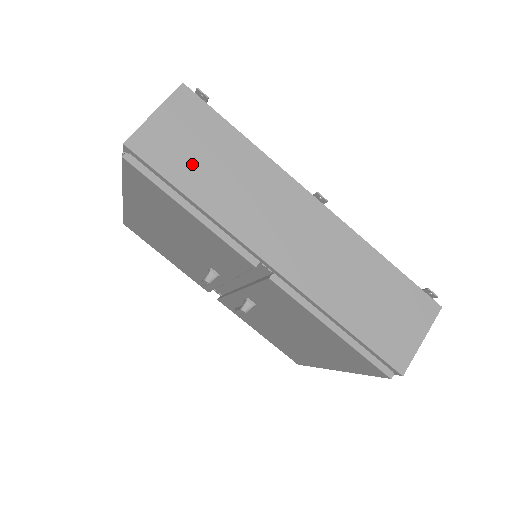
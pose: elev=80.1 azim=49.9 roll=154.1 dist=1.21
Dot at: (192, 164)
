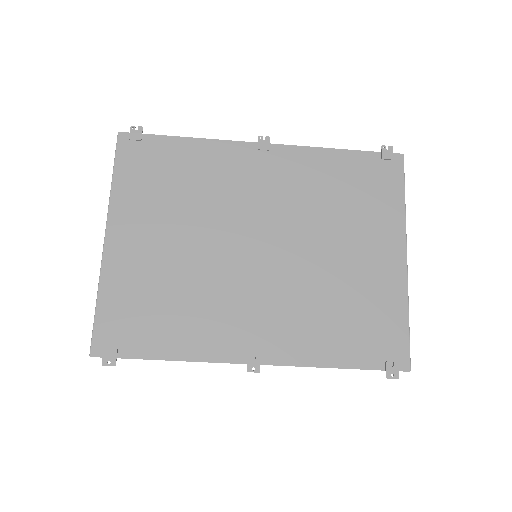
Dot at: occluded
